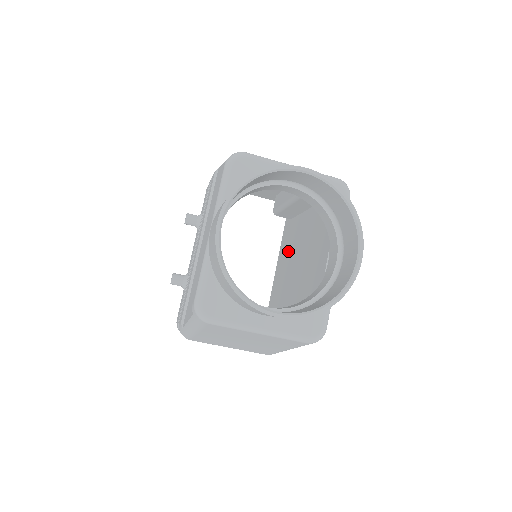
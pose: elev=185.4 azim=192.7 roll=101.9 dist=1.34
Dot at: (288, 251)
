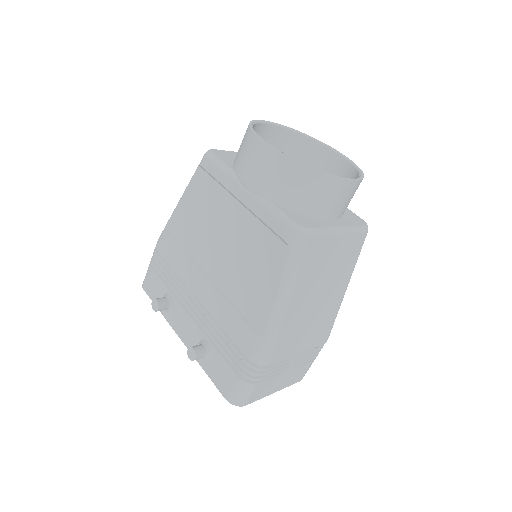
Dot at: occluded
